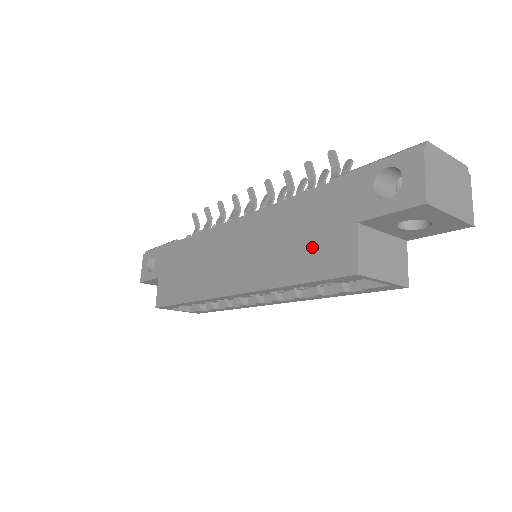
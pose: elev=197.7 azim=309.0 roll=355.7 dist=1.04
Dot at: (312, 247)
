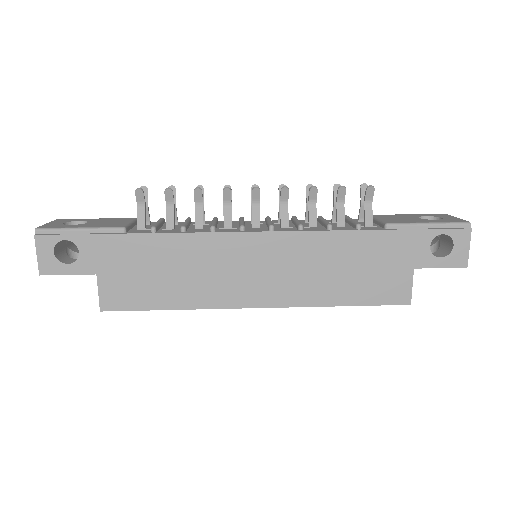
Dot at: (369, 279)
